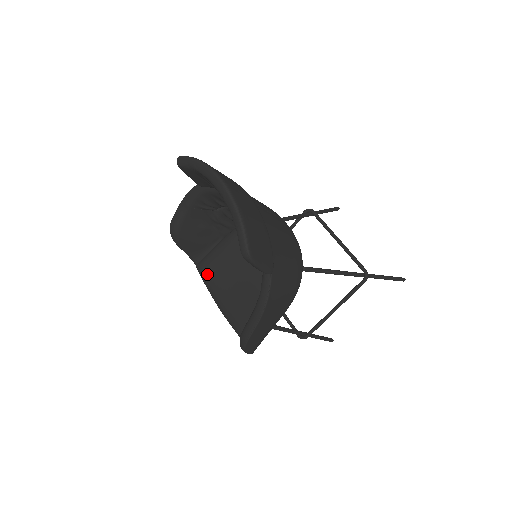
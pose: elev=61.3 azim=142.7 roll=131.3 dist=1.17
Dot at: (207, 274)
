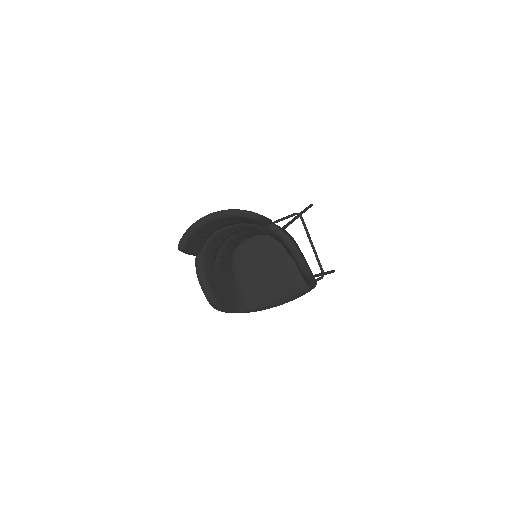
Dot at: (252, 303)
